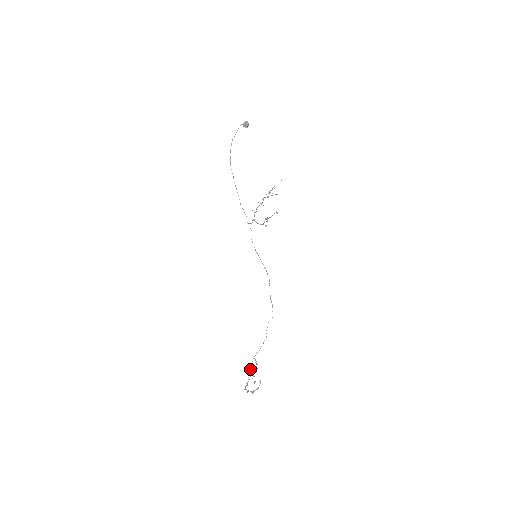
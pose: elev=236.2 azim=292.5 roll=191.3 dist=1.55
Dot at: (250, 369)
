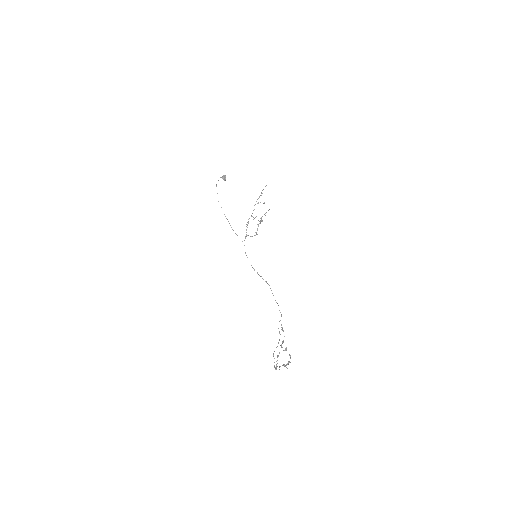
Dot at: occluded
